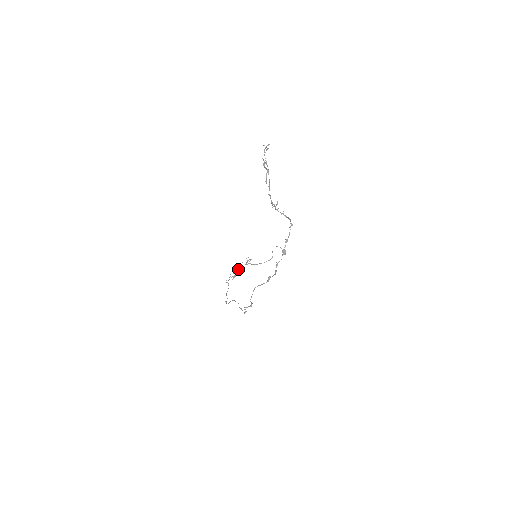
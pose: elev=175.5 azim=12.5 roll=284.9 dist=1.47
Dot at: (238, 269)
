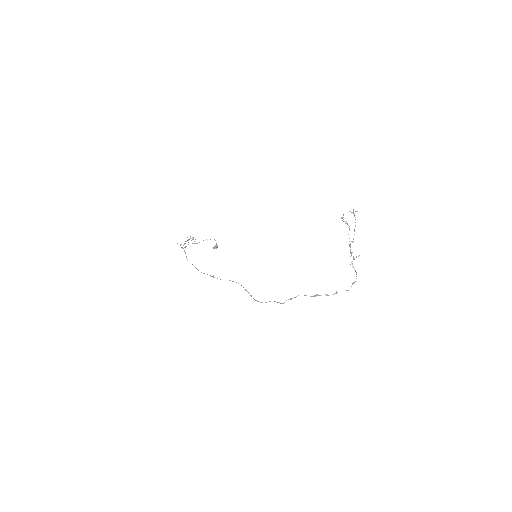
Dot at: occluded
